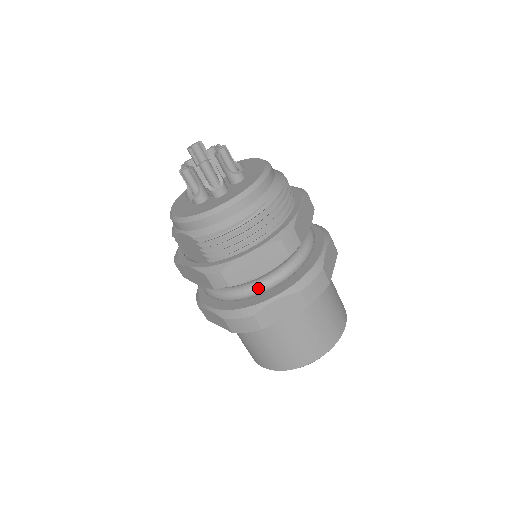
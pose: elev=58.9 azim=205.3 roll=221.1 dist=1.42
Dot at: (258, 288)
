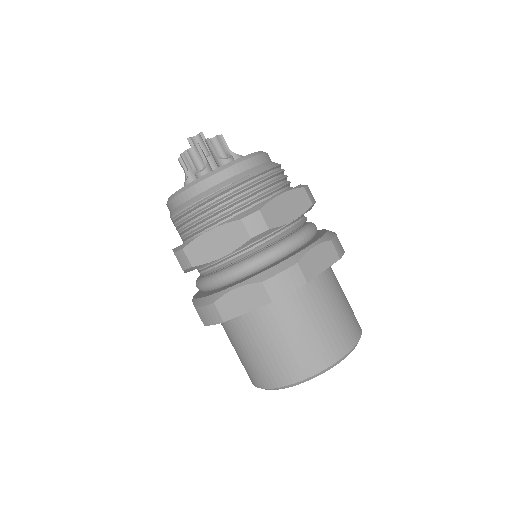
Dot at: (224, 275)
